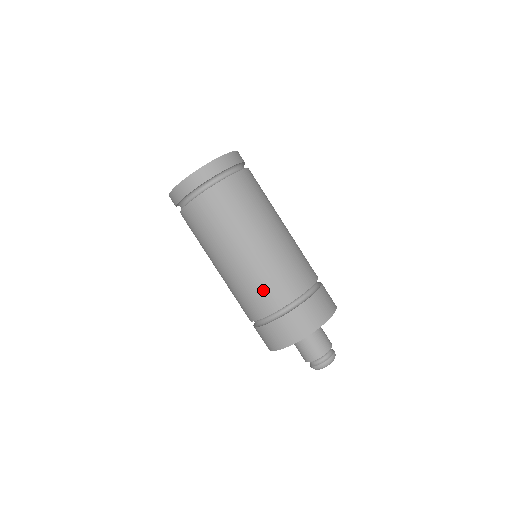
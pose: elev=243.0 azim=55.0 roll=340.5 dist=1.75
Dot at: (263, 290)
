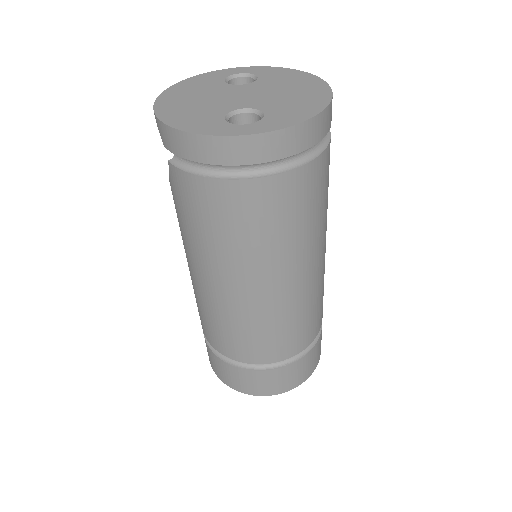
Dot at: (262, 339)
